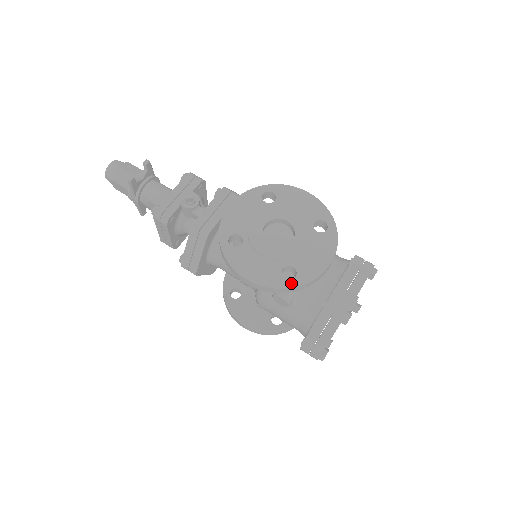
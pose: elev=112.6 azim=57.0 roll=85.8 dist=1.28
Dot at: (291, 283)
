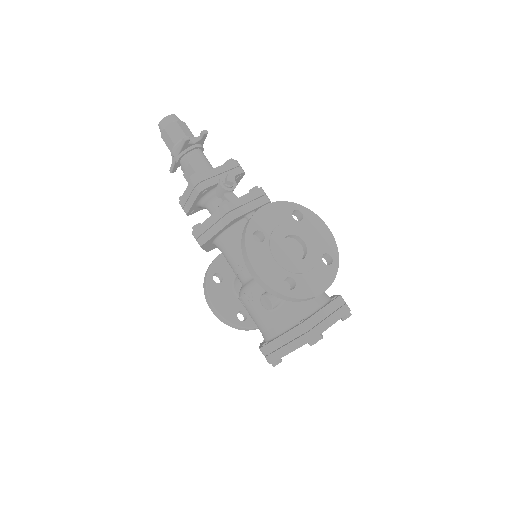
Dot at: (288, 292)
